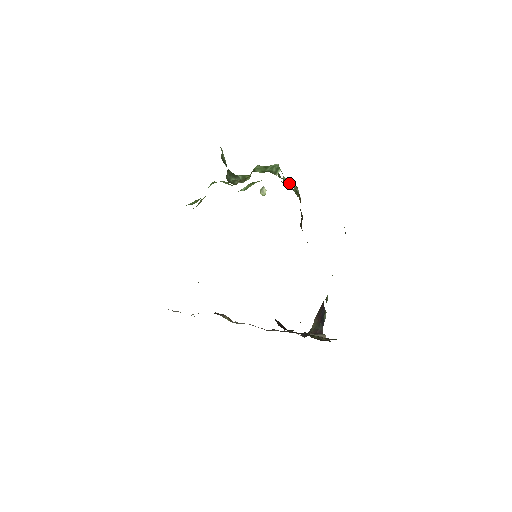
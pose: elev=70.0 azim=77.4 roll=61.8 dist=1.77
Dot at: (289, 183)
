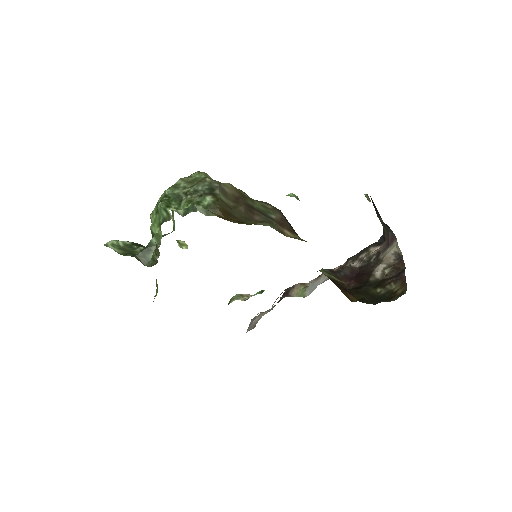
Dot at: (195, 189)
